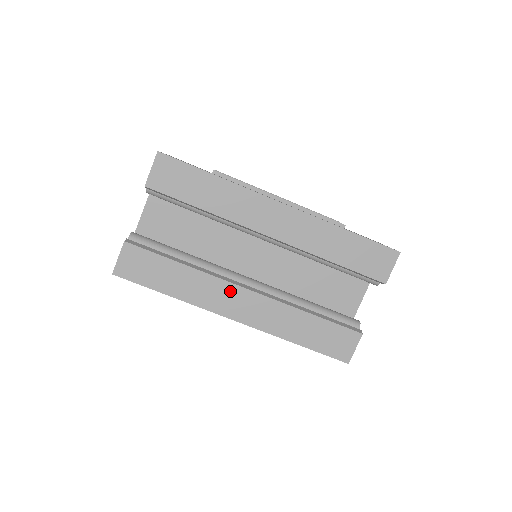
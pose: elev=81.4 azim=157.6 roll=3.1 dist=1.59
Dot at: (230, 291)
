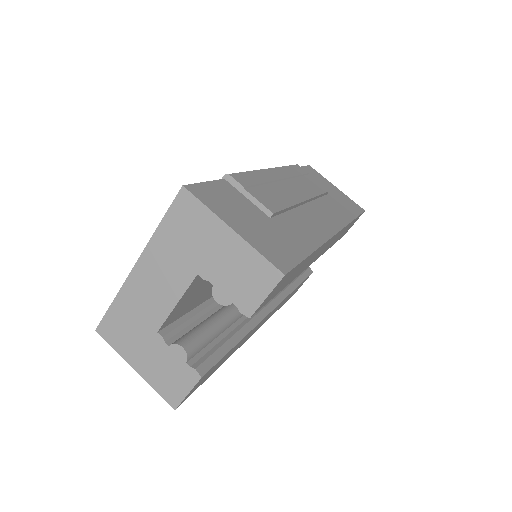
Dot at: occluded
